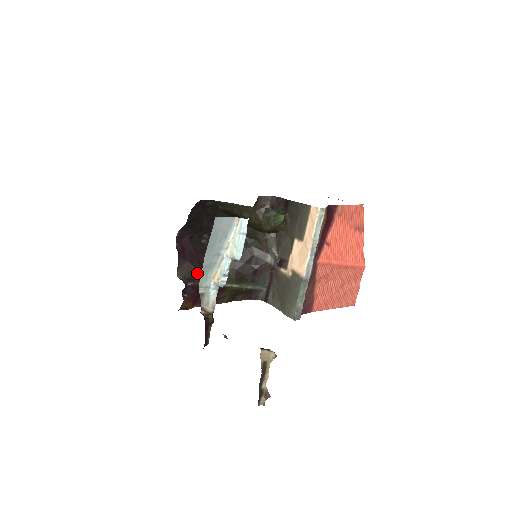
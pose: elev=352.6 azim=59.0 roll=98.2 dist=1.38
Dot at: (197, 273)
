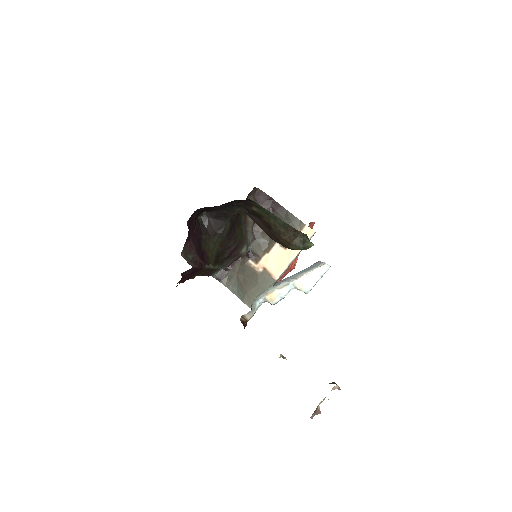
Dot at: (198, 255)
